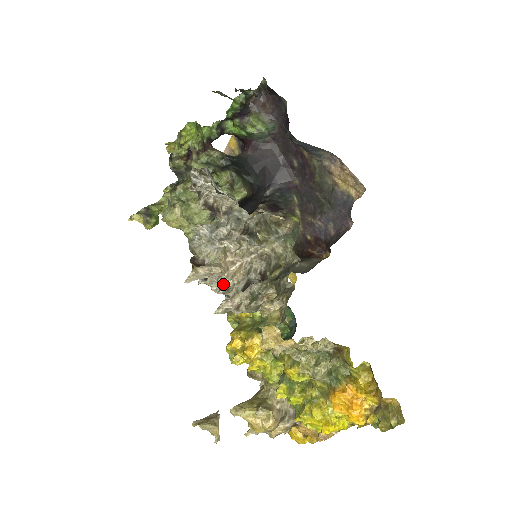
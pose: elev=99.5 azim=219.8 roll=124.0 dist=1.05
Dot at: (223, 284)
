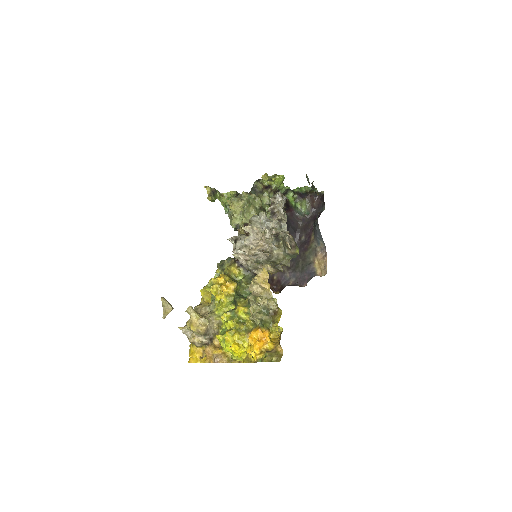
Dot at: (250, 245)
